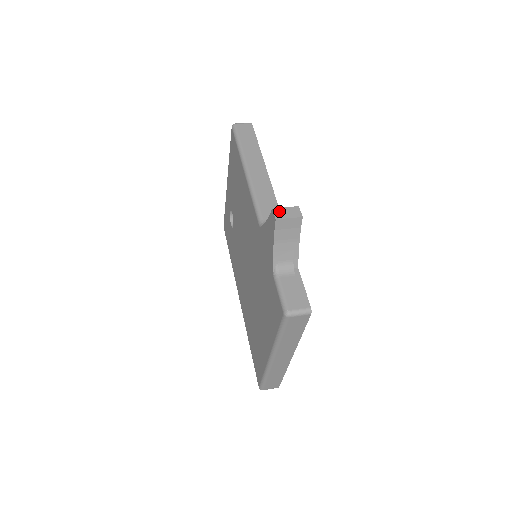
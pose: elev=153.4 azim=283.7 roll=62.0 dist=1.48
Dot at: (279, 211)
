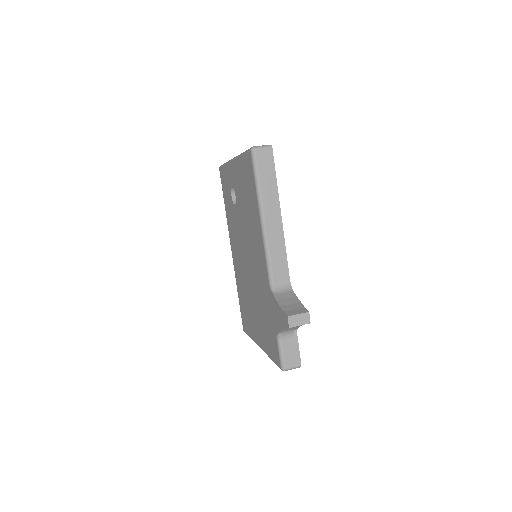
Dot at: (293, 319)
